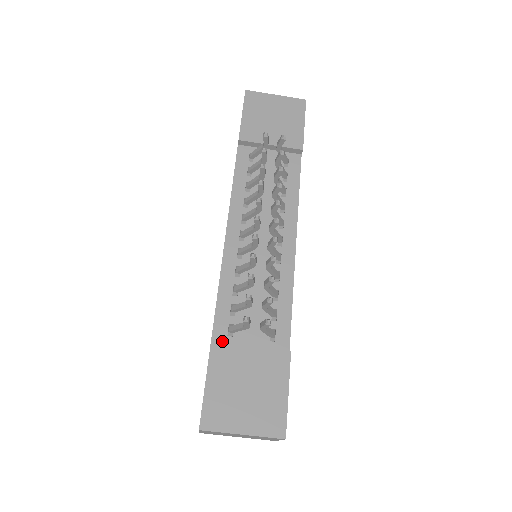
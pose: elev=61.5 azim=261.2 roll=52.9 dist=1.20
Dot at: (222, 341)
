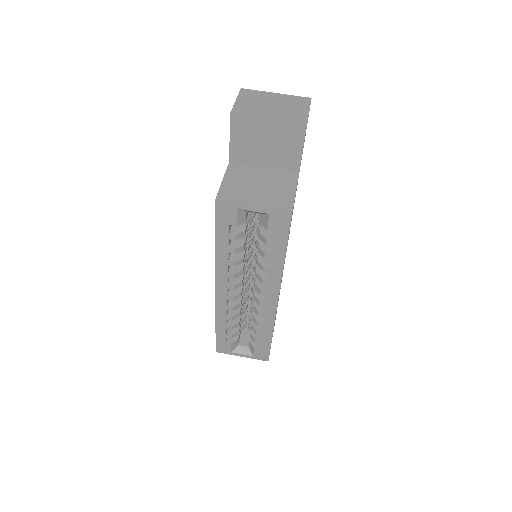
Dot at: occluded
